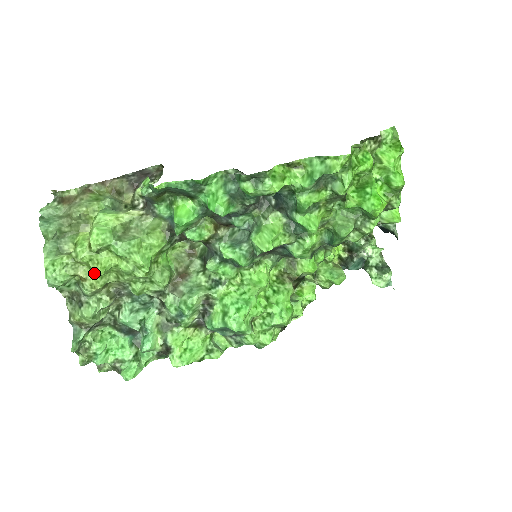
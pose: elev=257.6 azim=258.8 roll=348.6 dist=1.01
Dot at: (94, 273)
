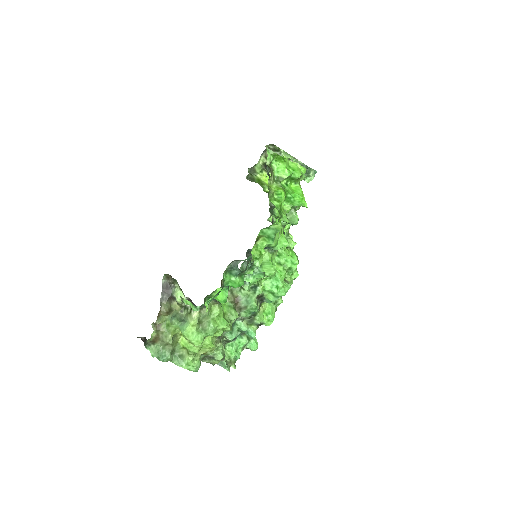
Dot at: occluded
